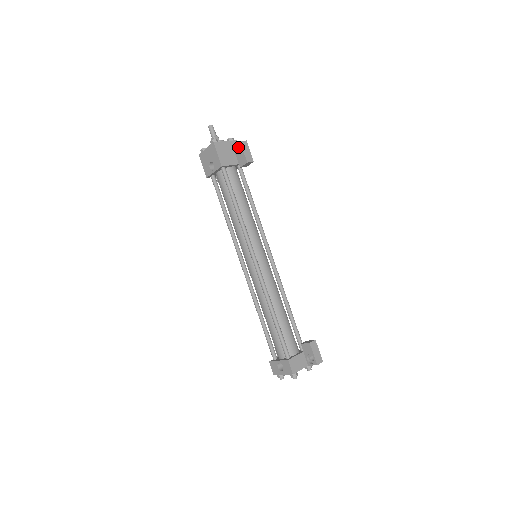
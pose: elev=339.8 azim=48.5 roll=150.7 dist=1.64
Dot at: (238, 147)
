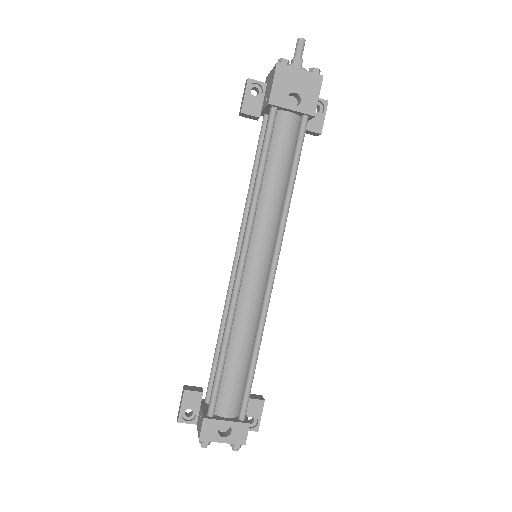
Dot at: occluded
